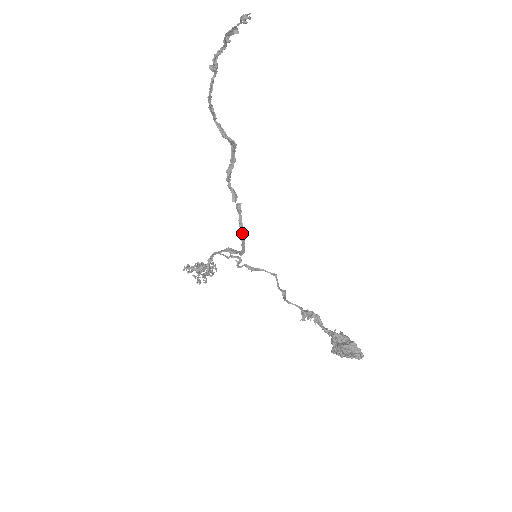
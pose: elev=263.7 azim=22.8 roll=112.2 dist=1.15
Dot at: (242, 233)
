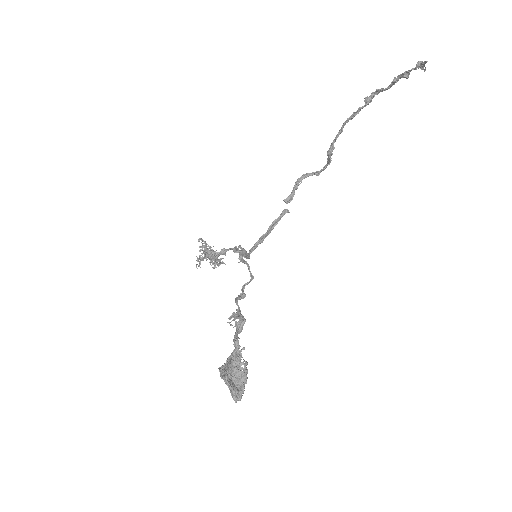
Dot at: (266, 233)
